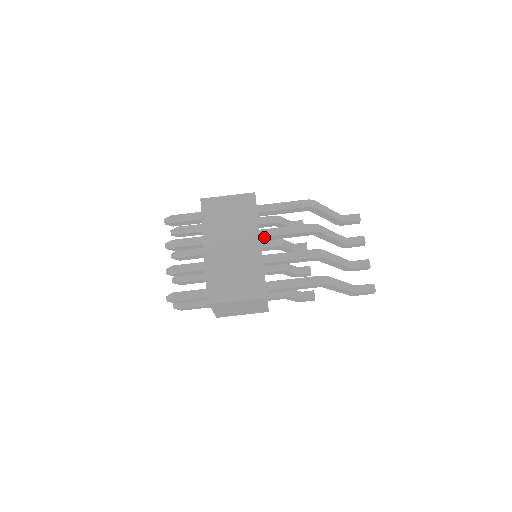
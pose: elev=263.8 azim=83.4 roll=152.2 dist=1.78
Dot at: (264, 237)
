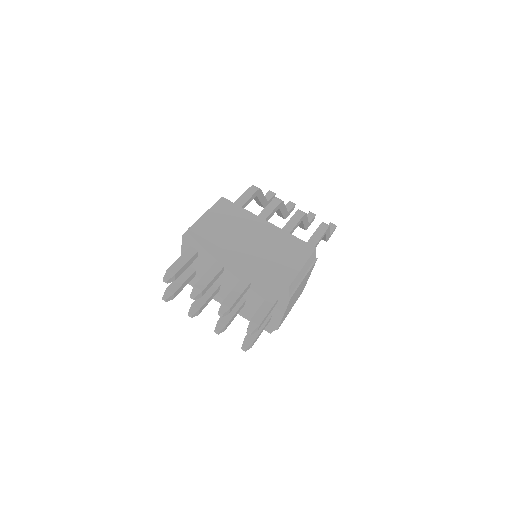
Dot at: occluded
